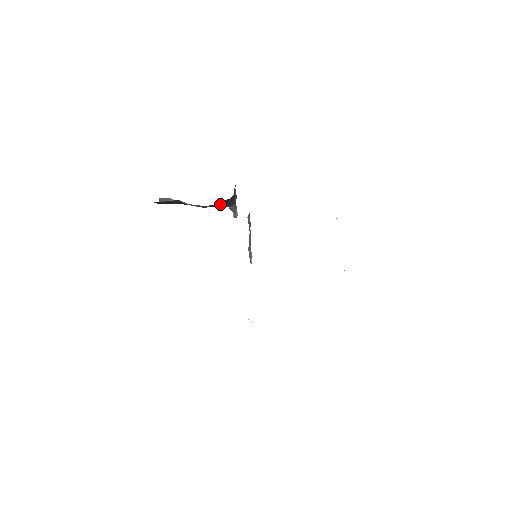
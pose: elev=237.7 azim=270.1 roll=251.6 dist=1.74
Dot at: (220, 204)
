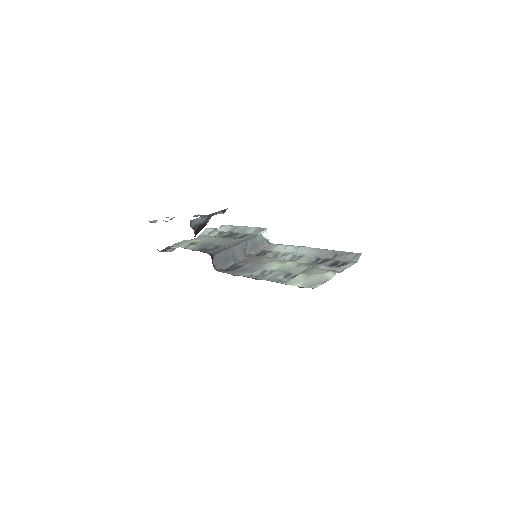
Dot at: occluded
